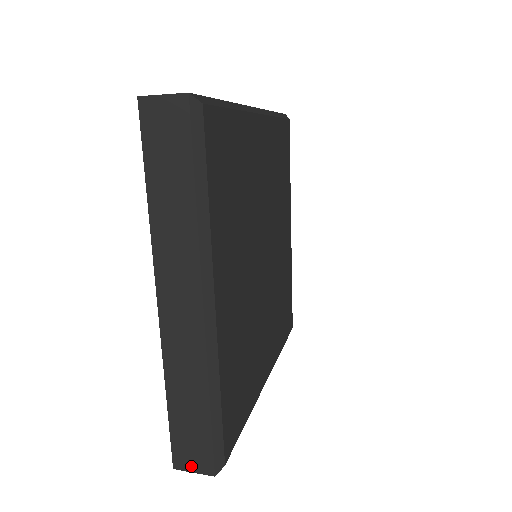
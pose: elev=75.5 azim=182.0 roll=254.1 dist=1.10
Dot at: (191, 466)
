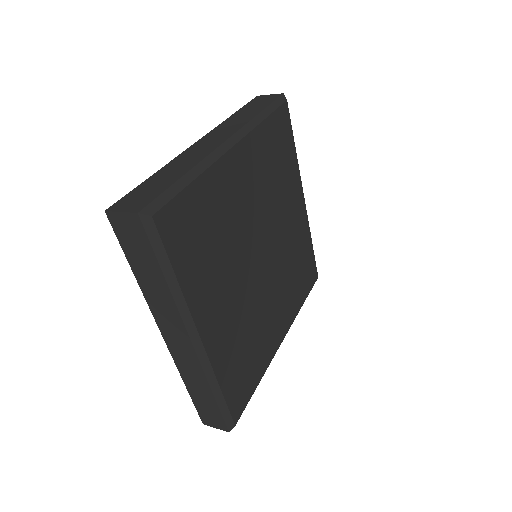
Dot at: (213, 425)
